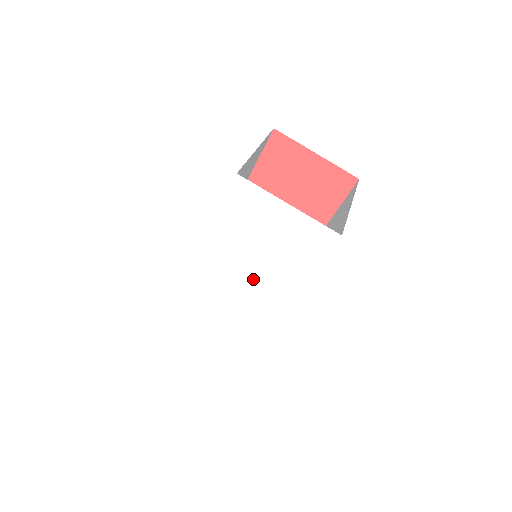
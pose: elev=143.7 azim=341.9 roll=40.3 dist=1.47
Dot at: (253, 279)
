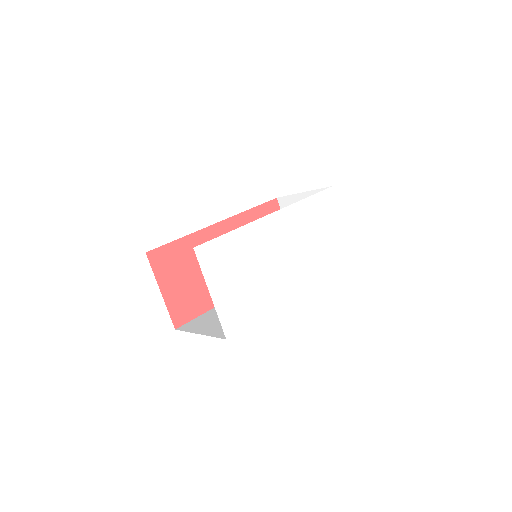
Dot at: (298, 254)
